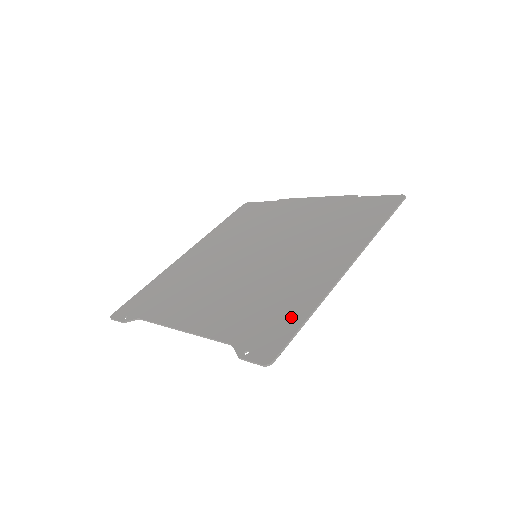
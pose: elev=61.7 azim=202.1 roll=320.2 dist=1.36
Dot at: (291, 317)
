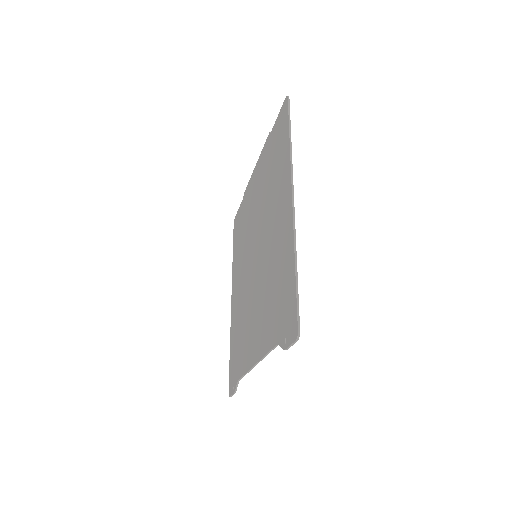
Dot at: (289, 283)
